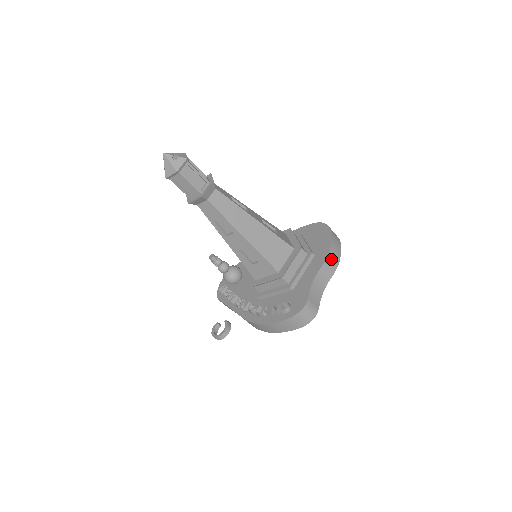
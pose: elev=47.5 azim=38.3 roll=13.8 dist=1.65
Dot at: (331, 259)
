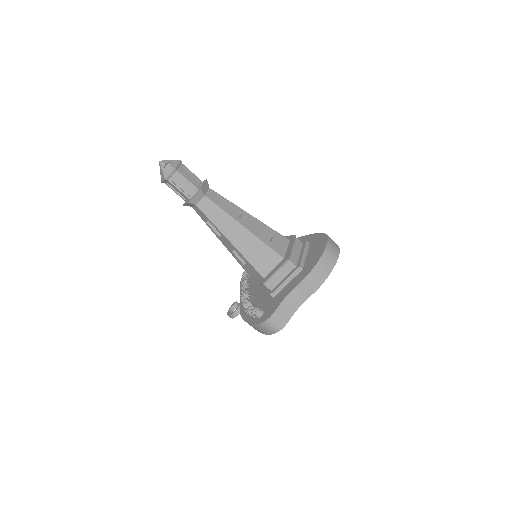
Dot at: (313, 278)
